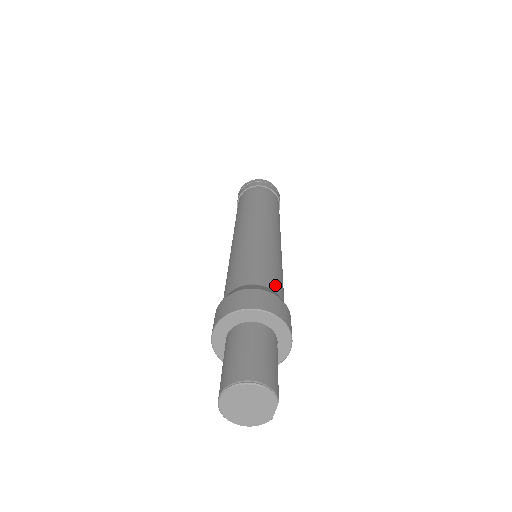
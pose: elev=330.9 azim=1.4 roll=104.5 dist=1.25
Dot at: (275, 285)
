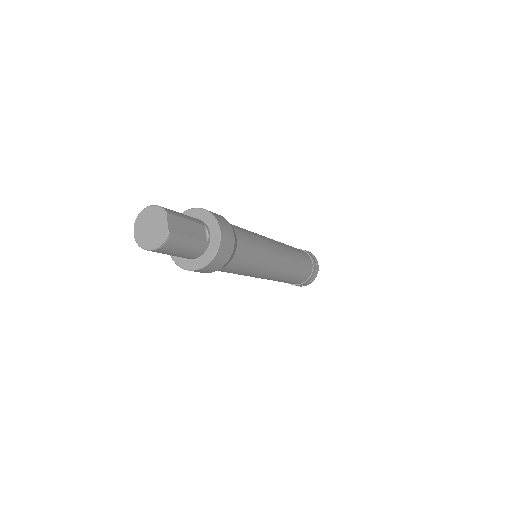
Dot at: occluded
